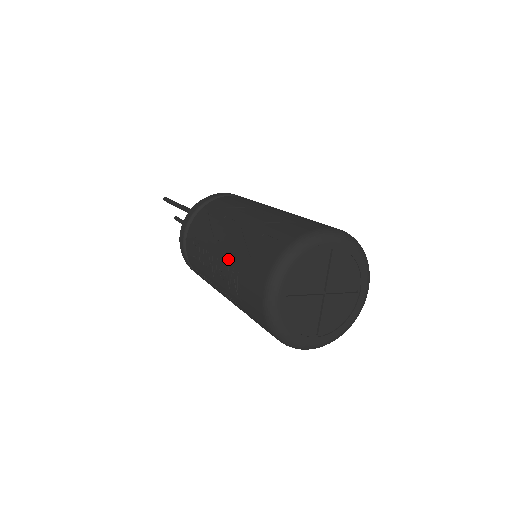
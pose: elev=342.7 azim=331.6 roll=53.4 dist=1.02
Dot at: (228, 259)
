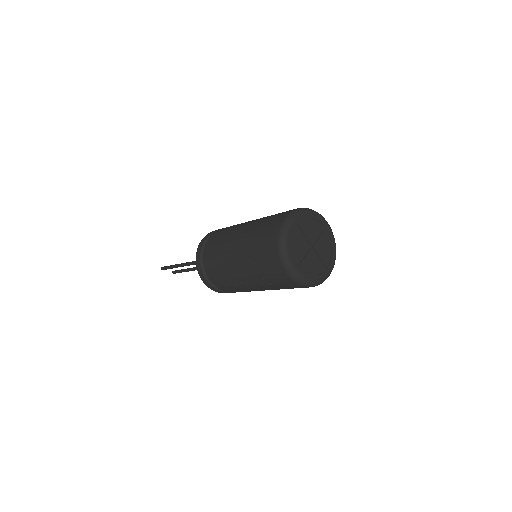
Dot at: (251, 273)
